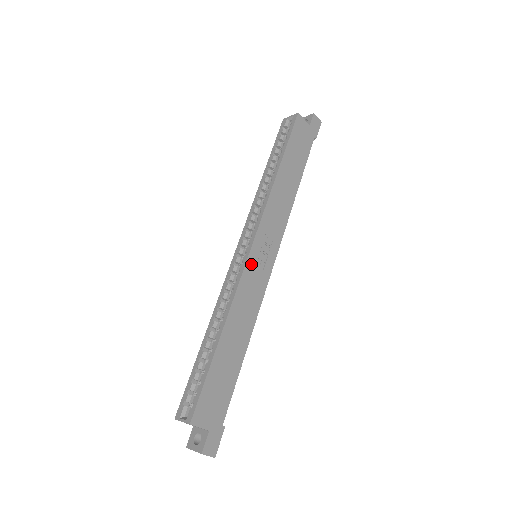
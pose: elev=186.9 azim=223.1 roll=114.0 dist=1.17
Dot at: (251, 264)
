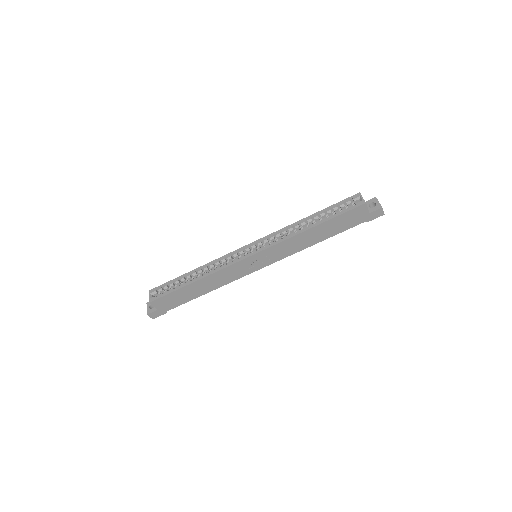
Dot at: (243, 263)
